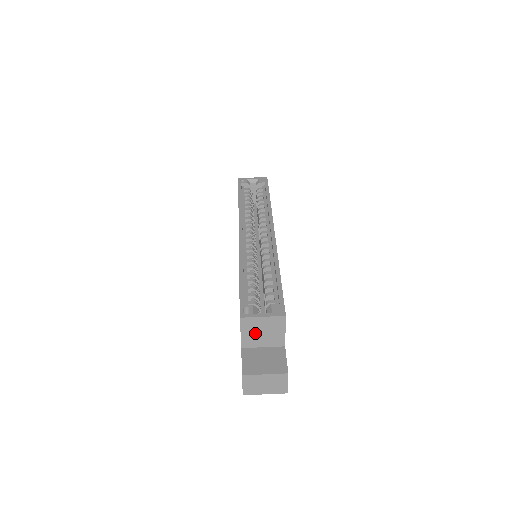
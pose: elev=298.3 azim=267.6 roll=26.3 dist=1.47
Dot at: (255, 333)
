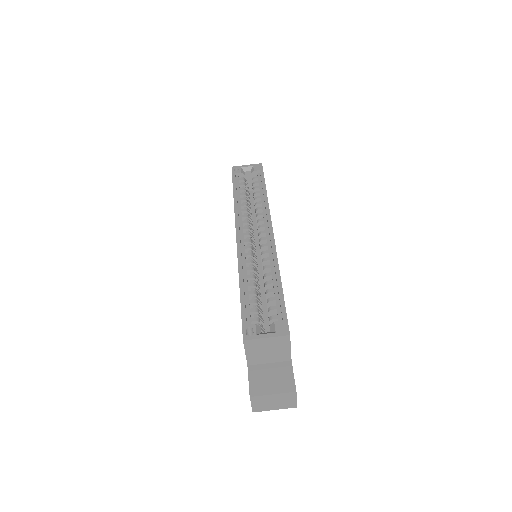
Dot at: (260, 352)
